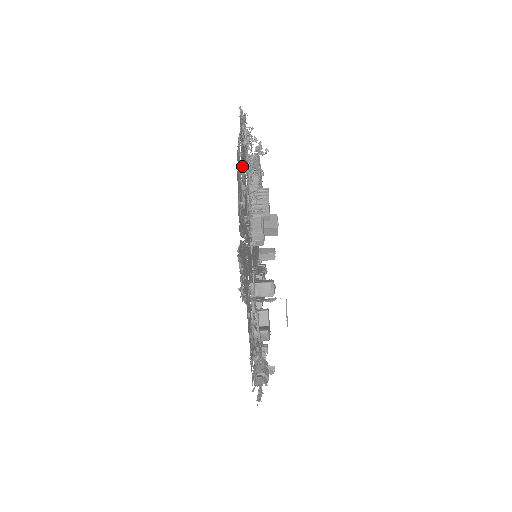
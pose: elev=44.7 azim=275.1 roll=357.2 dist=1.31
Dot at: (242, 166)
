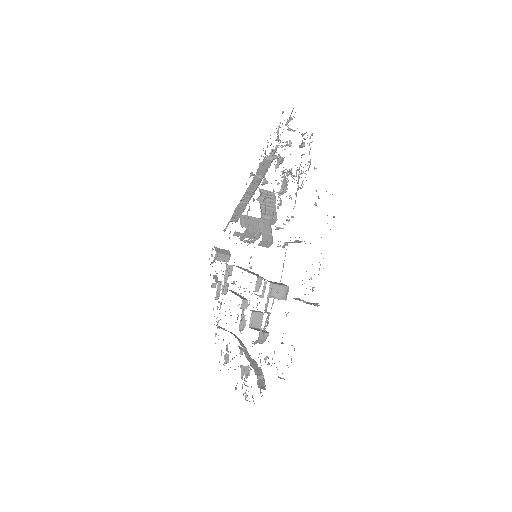
Dot at: occluded
